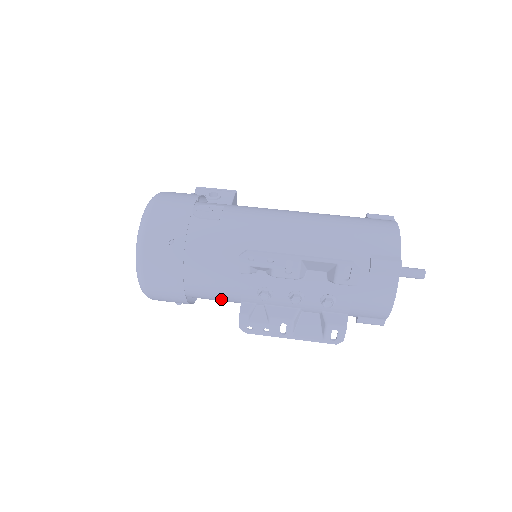
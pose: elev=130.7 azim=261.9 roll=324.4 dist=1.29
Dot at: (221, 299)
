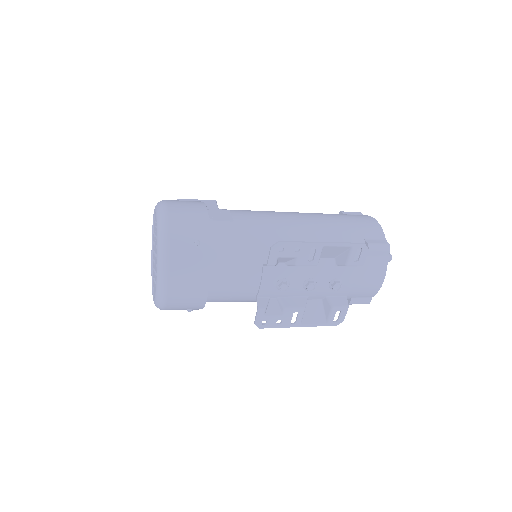
Dot at: (235, 298)
